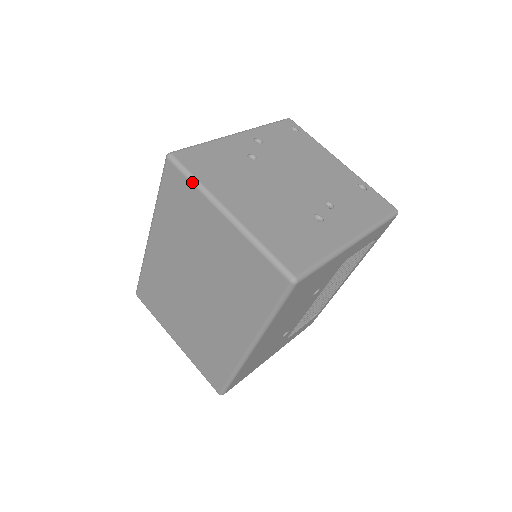
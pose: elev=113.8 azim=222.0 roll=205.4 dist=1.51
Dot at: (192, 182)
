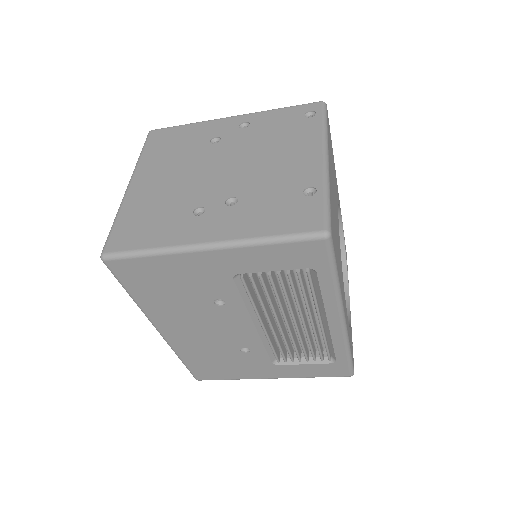
Dot at: (140, 156)
